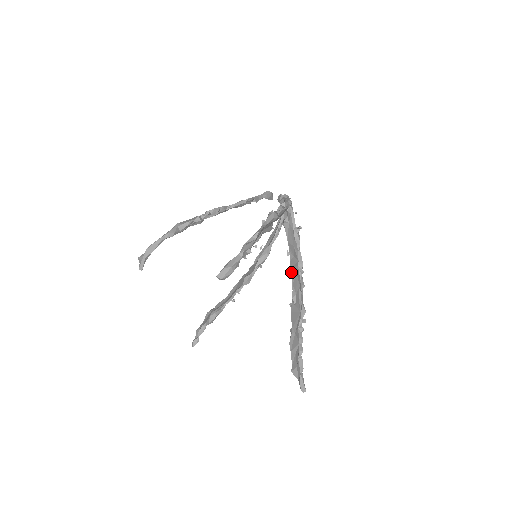
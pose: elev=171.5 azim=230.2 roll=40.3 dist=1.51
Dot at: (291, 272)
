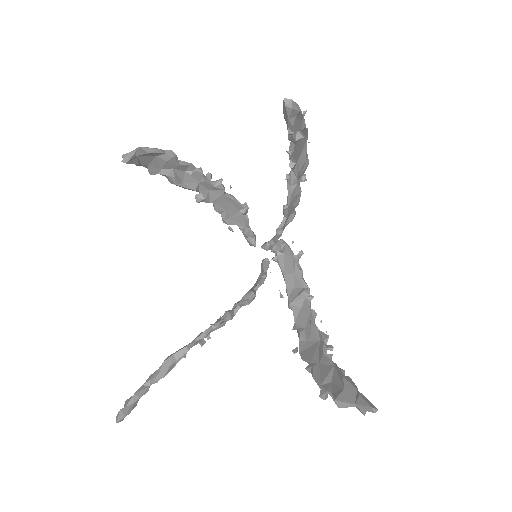
Dot at: (291, 307)
